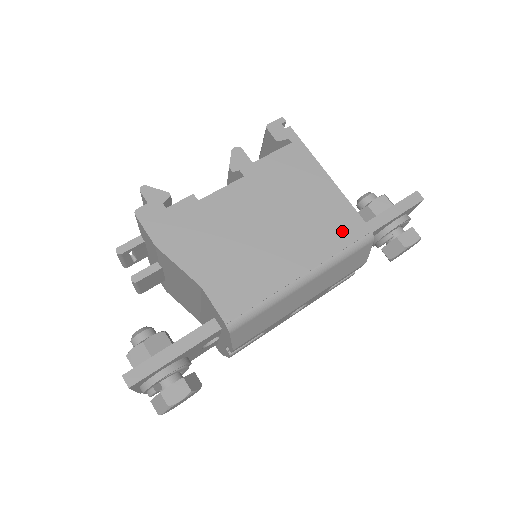
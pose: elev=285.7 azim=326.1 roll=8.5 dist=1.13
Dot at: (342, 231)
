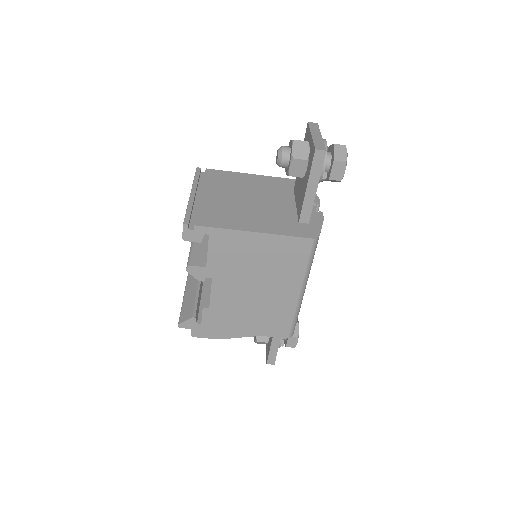
Dot at: (297, 255)
